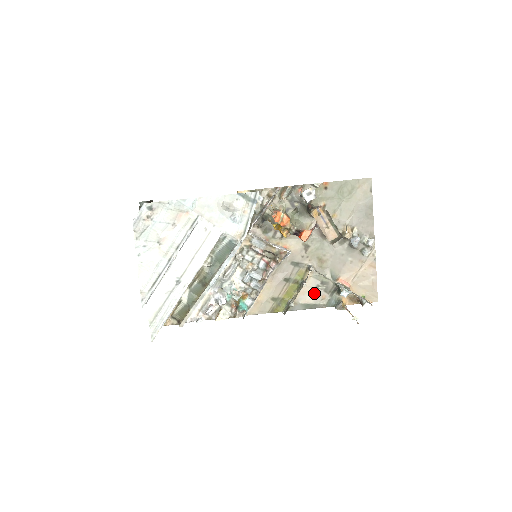
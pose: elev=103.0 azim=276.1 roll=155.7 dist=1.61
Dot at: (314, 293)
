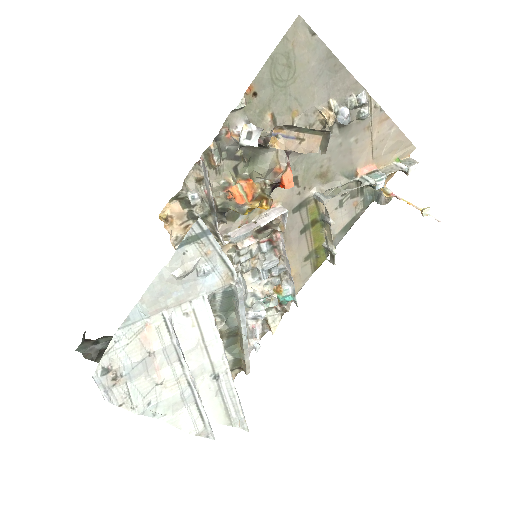
Dot at: (342, 211)
